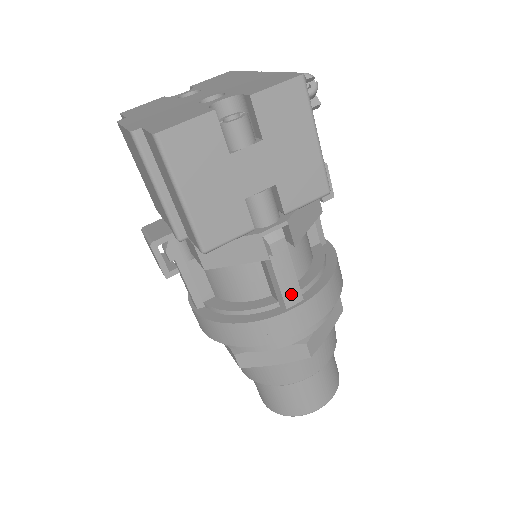
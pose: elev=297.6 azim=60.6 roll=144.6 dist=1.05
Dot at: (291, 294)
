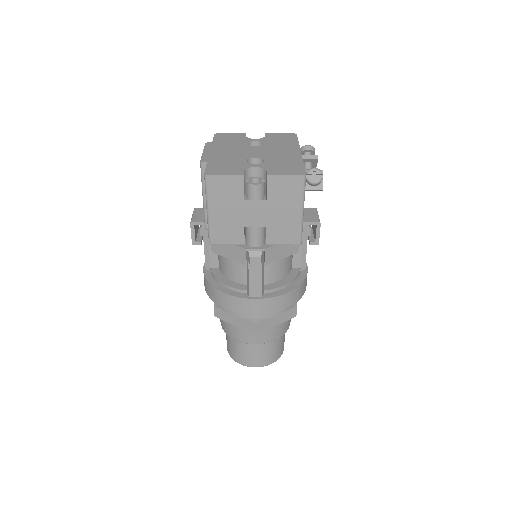
Dot at: (255, 290)
